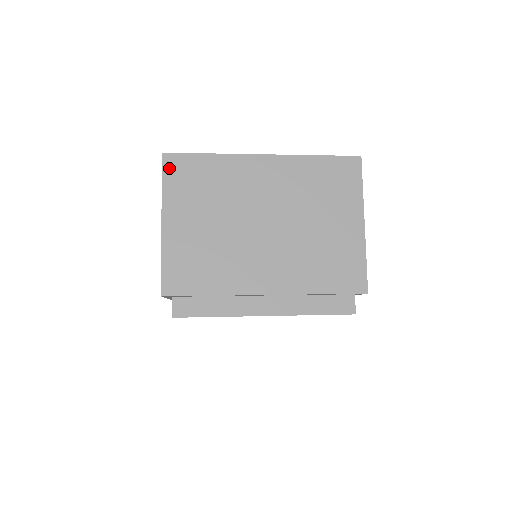
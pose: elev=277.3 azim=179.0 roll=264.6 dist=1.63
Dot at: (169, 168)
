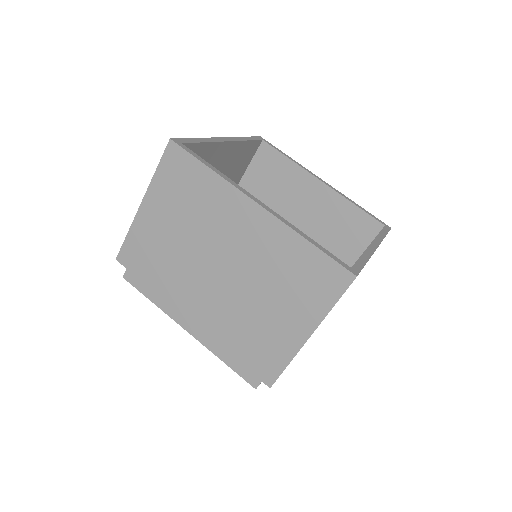
Dot at: occluded
